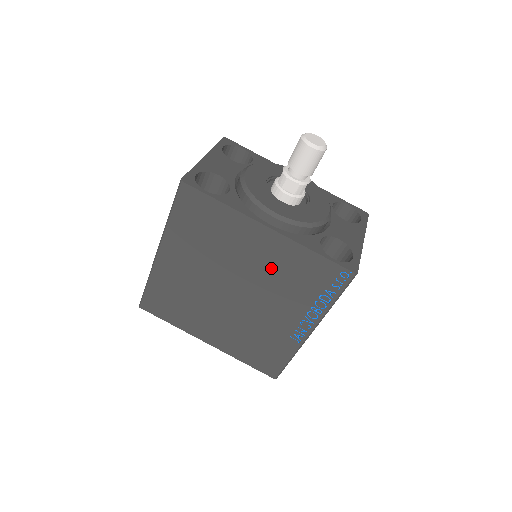
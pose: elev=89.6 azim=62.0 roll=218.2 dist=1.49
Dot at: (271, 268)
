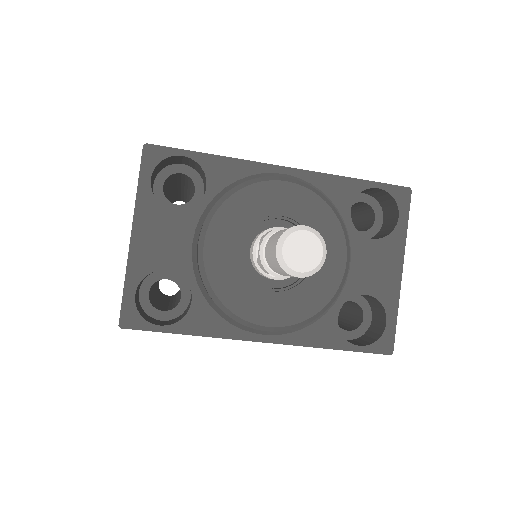
Dot at: occluded
